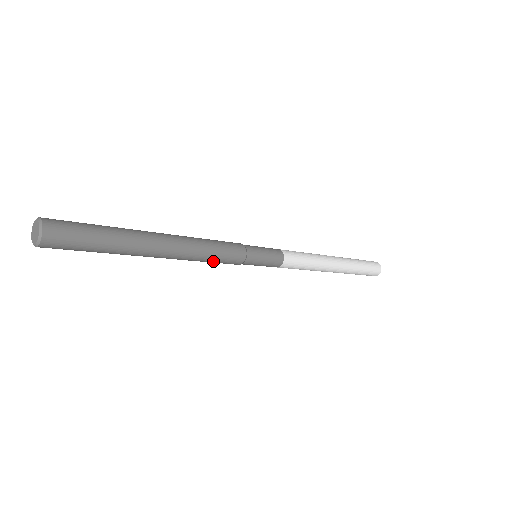
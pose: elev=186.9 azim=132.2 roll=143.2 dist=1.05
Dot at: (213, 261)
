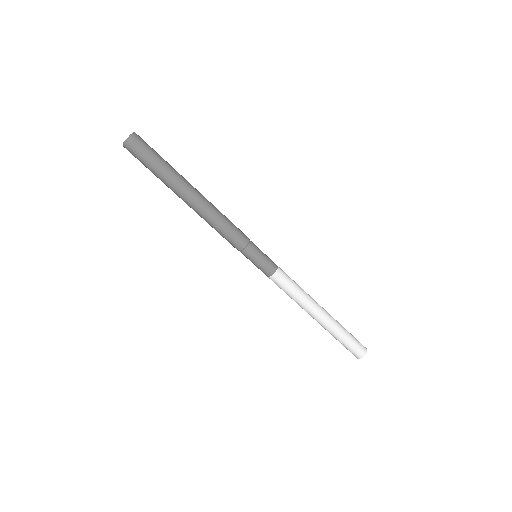
Dot at: (223, 231)
